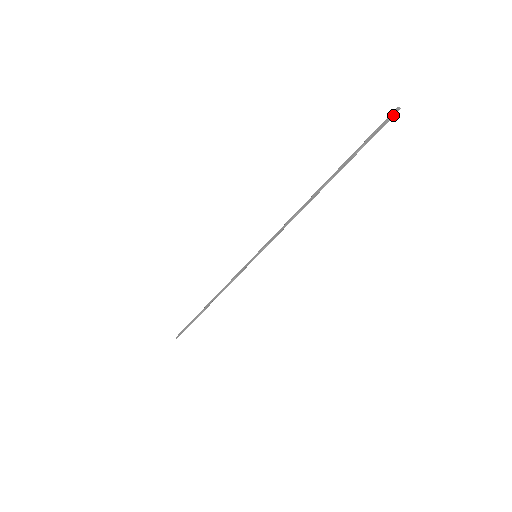
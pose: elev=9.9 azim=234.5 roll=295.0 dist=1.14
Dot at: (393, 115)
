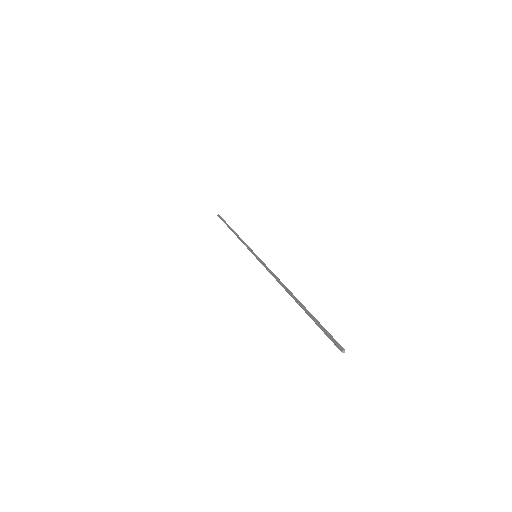
Dot at: (339, 347)
